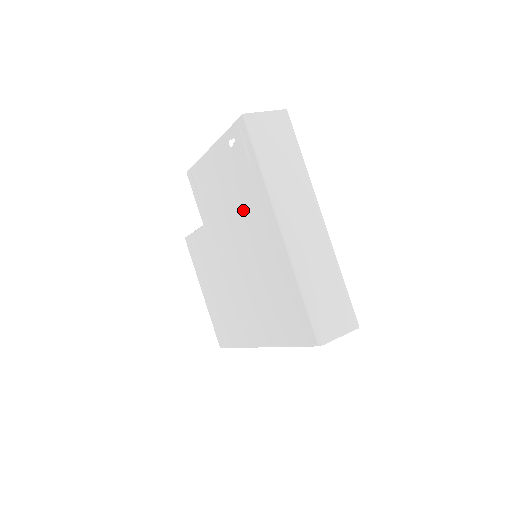
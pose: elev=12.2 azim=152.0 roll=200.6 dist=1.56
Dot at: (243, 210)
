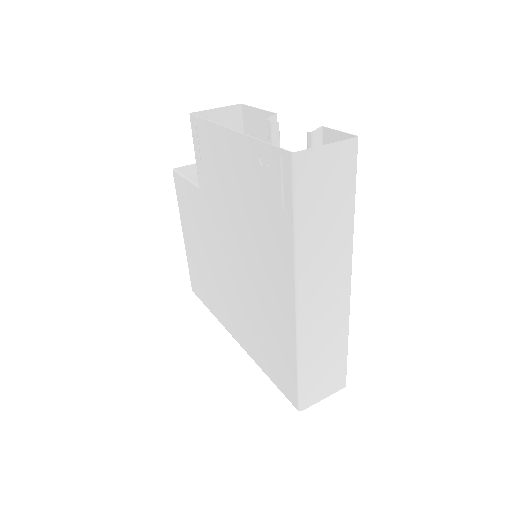
Dot at: (255, 237)
